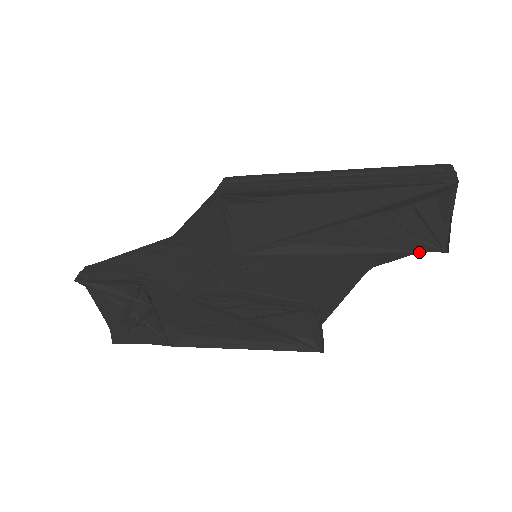
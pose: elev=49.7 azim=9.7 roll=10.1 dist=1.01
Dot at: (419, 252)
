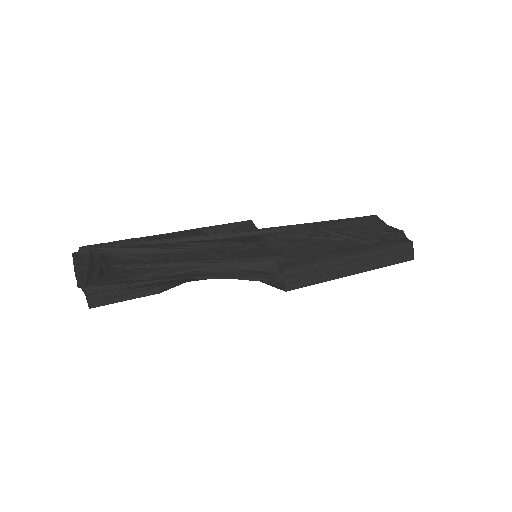
Dot at: occluded
